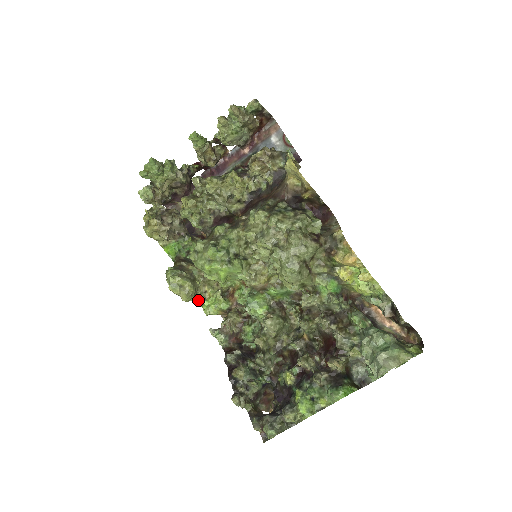
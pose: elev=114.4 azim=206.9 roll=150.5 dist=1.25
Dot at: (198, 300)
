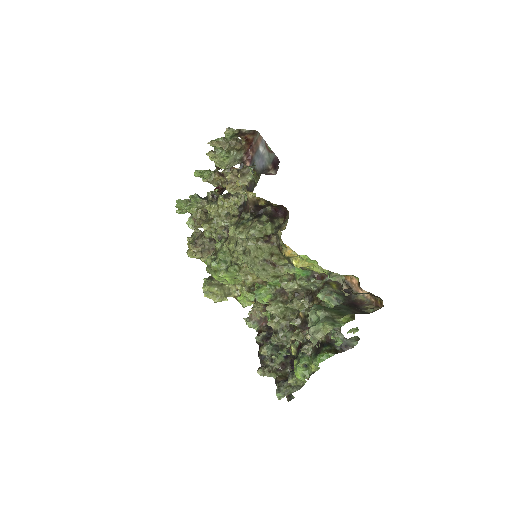
Dot at: (234, 297)
